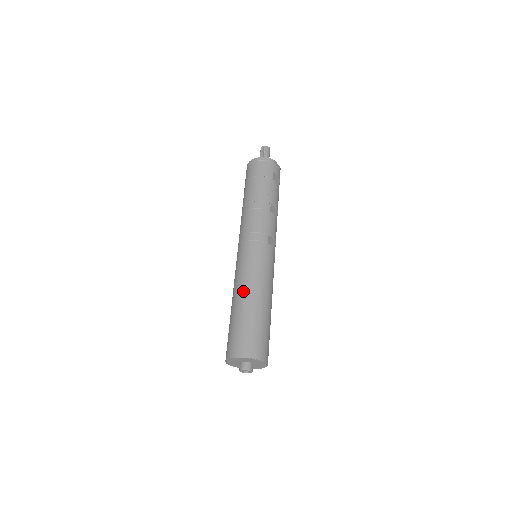
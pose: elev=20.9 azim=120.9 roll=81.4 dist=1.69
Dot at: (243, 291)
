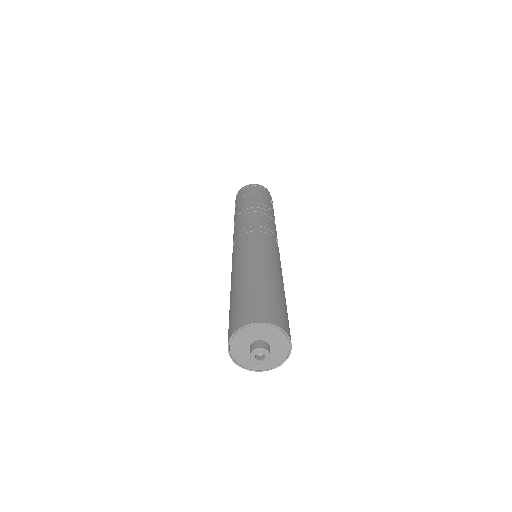
Dot at: (257, 265)
